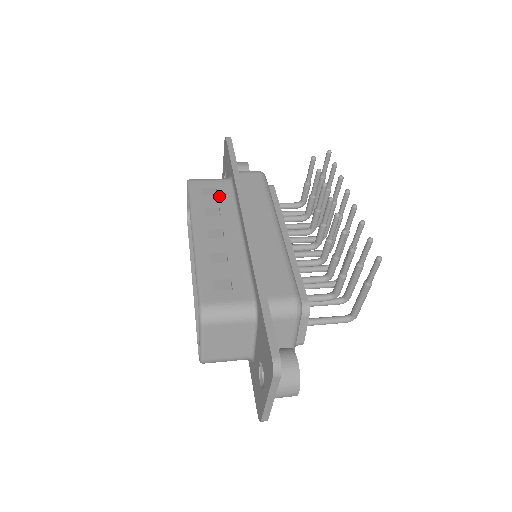
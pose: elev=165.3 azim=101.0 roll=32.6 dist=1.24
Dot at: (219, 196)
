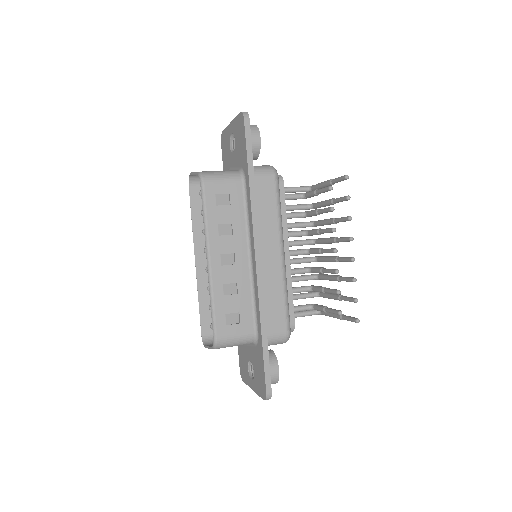
Dot at: (232, 206)
